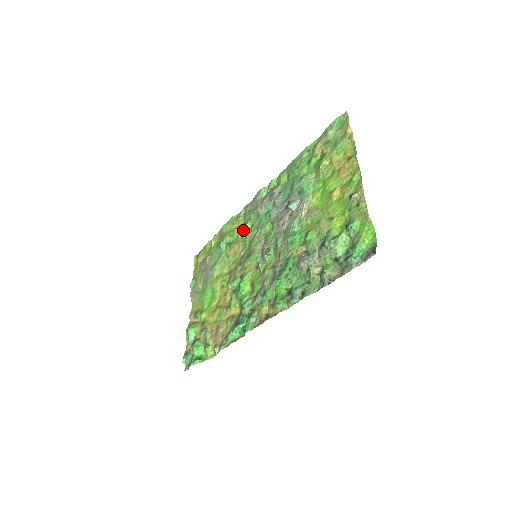
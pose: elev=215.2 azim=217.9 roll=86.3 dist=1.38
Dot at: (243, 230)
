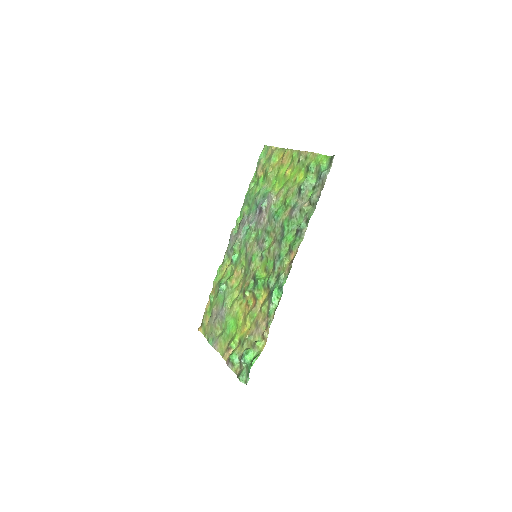
Dot at: (234, 261)
